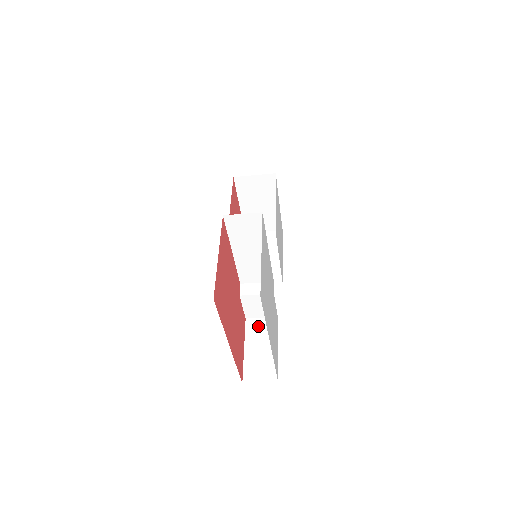
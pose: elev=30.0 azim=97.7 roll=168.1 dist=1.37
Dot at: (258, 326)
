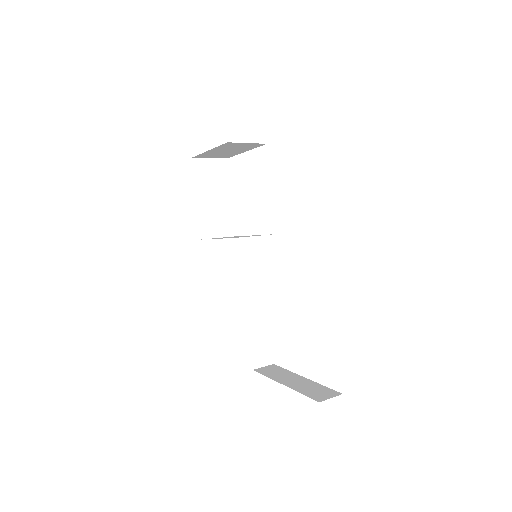
Dot at: (258, 322)
